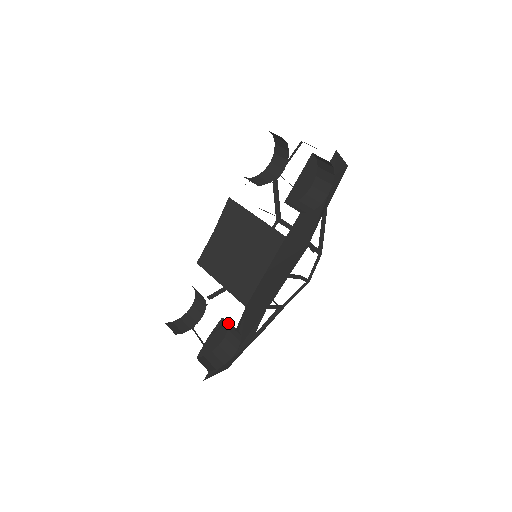
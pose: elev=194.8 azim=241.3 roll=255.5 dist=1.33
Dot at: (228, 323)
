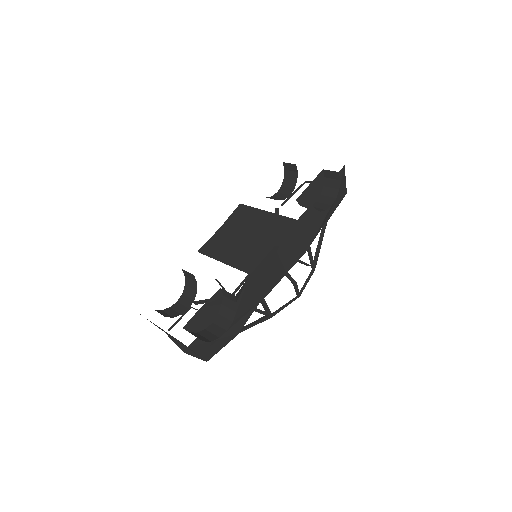
Dot at: (221, 304)
